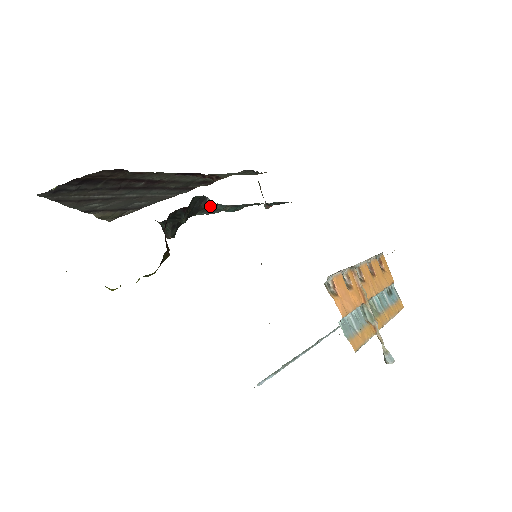
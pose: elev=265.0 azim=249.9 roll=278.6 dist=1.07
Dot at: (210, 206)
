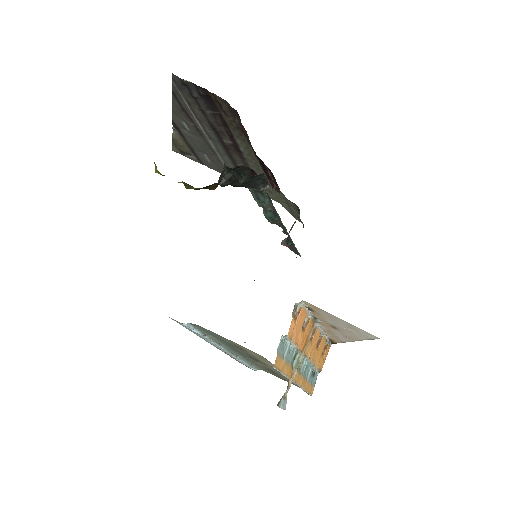
Dot at: (264, 192)
